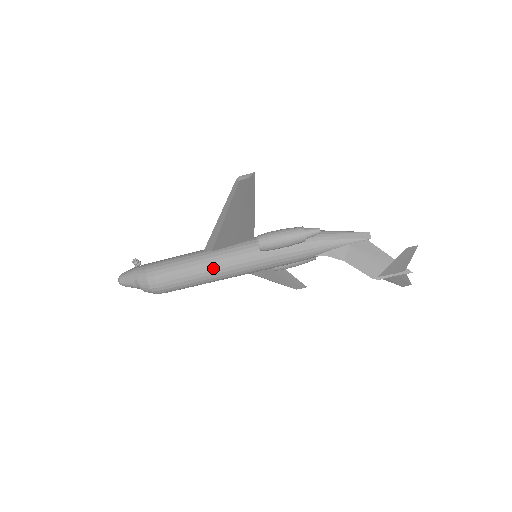
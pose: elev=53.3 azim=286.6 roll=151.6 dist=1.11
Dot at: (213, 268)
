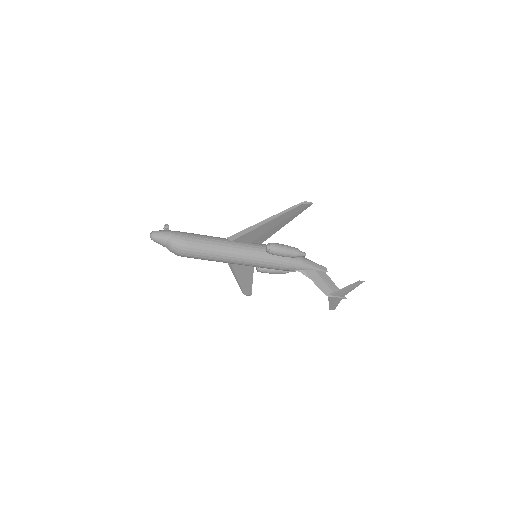
Dot at: (231, 252)
